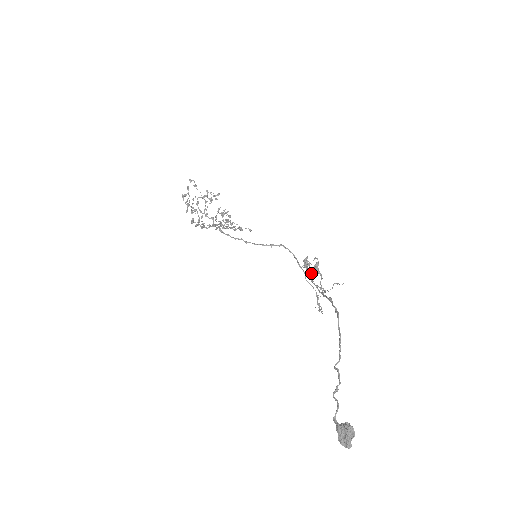
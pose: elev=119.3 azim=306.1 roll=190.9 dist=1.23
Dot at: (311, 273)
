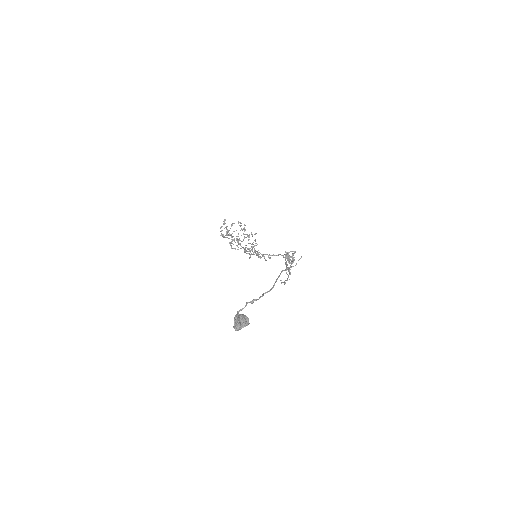
Dot at: (285, 258)
